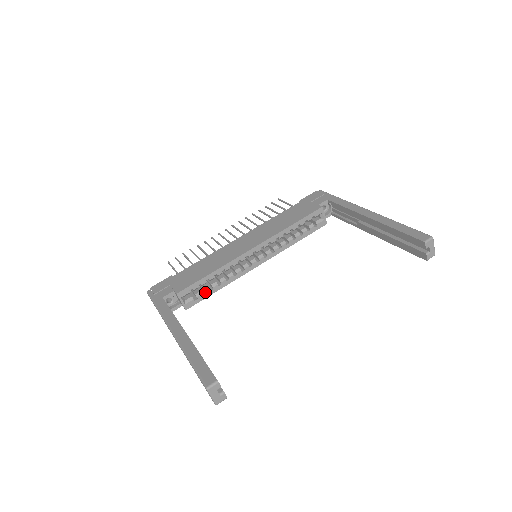
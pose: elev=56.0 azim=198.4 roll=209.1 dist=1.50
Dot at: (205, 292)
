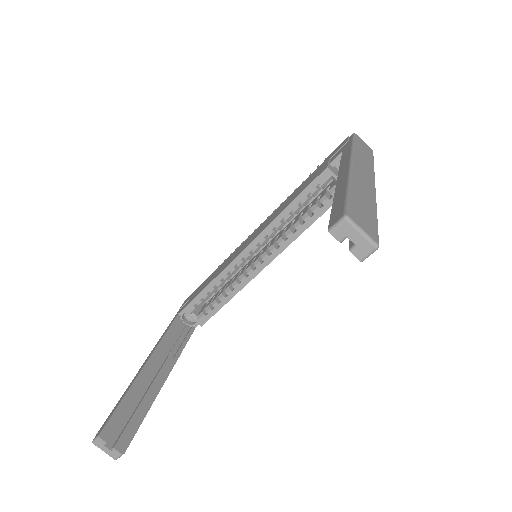
Dot at: (213, 306)
